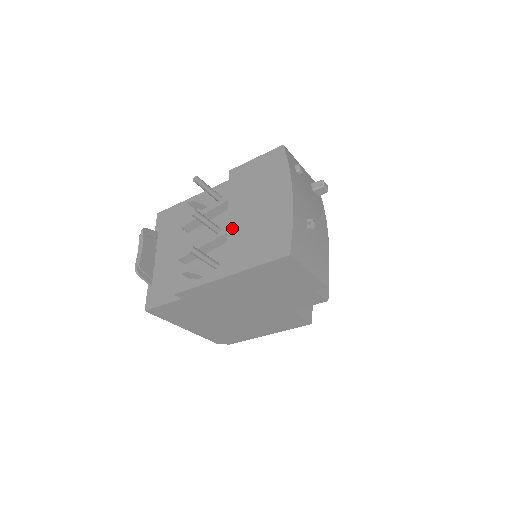
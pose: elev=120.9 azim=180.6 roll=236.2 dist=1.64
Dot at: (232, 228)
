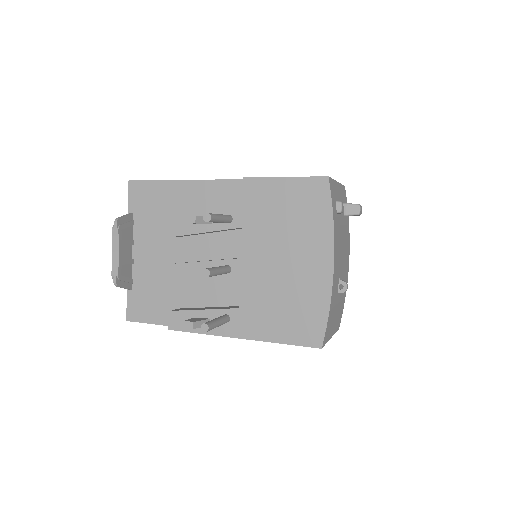
Dot at: (247, 275)
